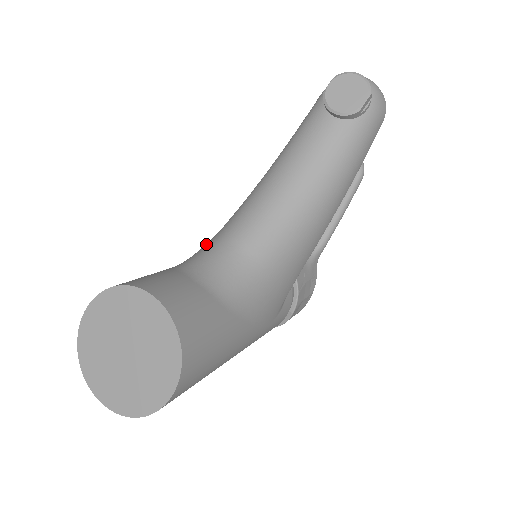
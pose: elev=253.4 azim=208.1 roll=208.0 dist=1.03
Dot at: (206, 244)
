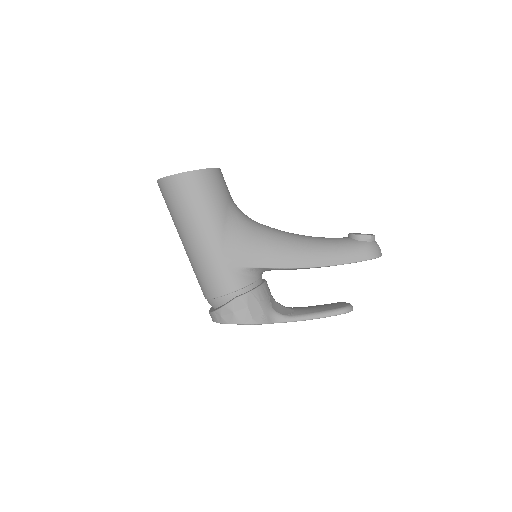
Dot at: occluded
